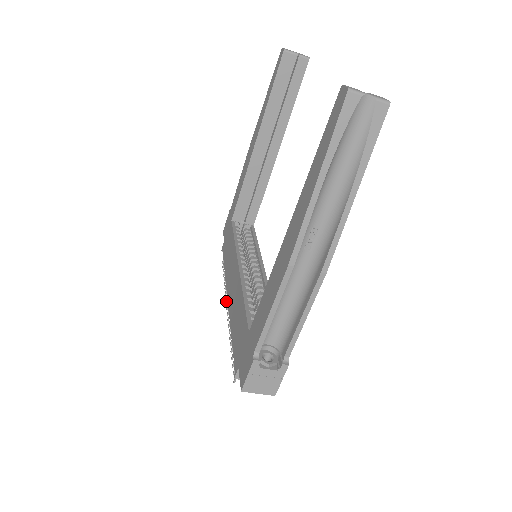
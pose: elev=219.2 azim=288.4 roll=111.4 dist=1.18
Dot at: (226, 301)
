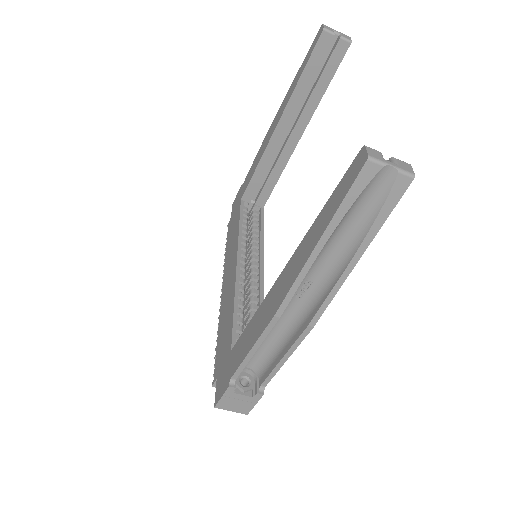
Dot at: occluded
